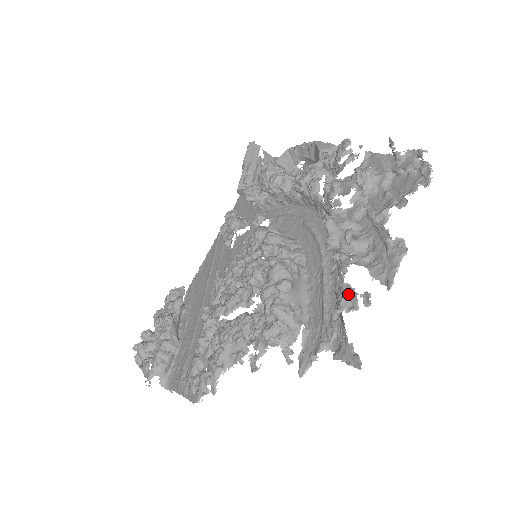
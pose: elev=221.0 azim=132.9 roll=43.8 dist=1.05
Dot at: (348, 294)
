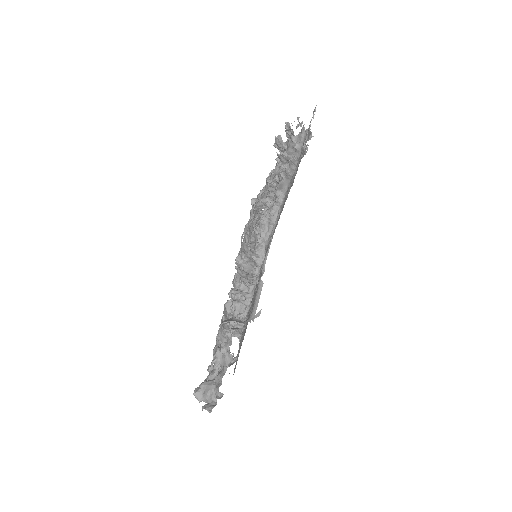
Dot at: occluded
